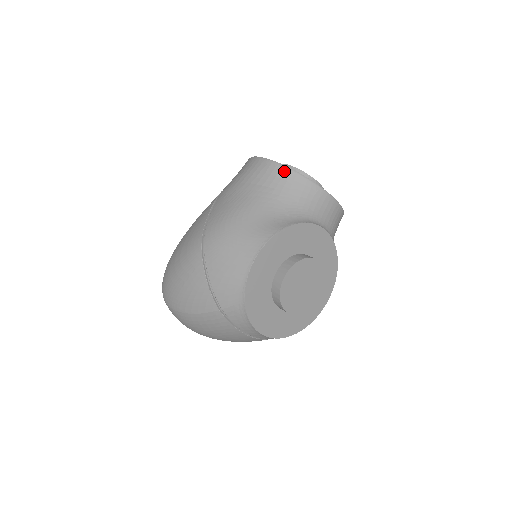
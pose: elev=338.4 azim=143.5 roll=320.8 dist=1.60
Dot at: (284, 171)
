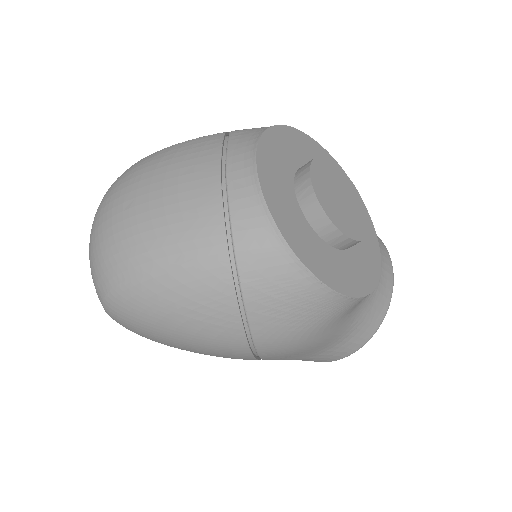
Dot at: occluded
